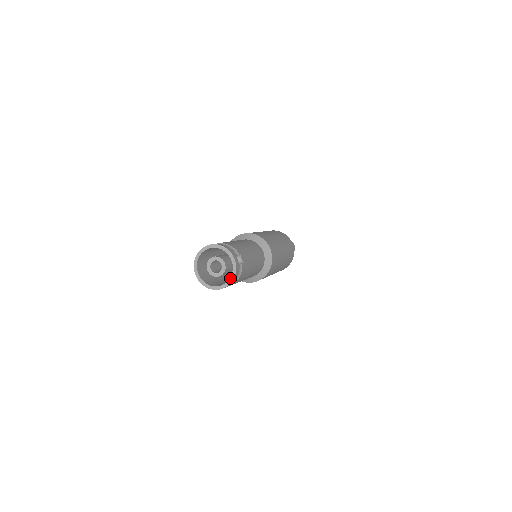
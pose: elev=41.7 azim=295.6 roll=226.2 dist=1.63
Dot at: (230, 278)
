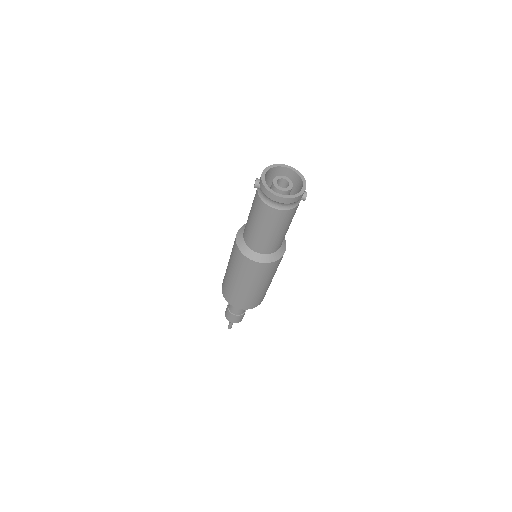
Dot at: (295, 194)
